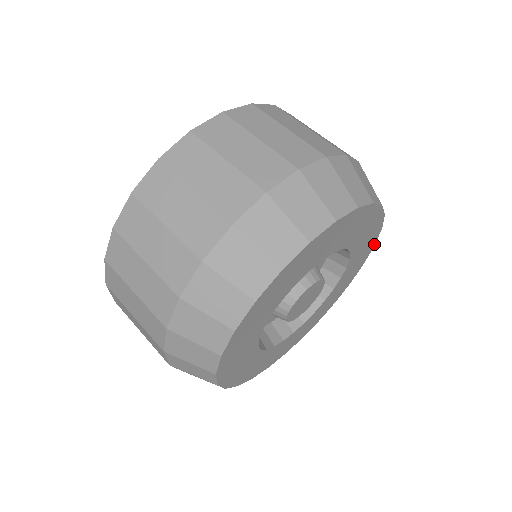
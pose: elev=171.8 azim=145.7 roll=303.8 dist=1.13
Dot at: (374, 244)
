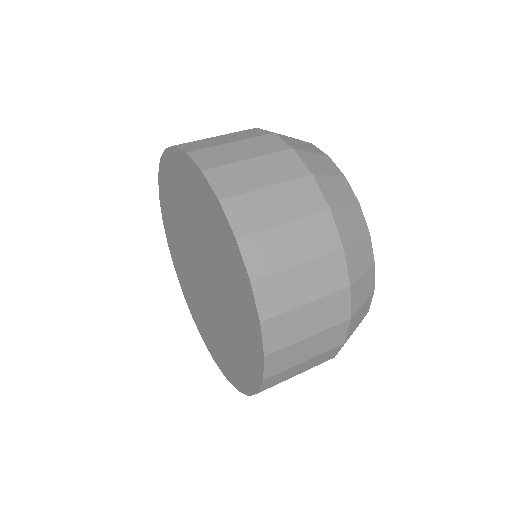
Dot at: occluded
